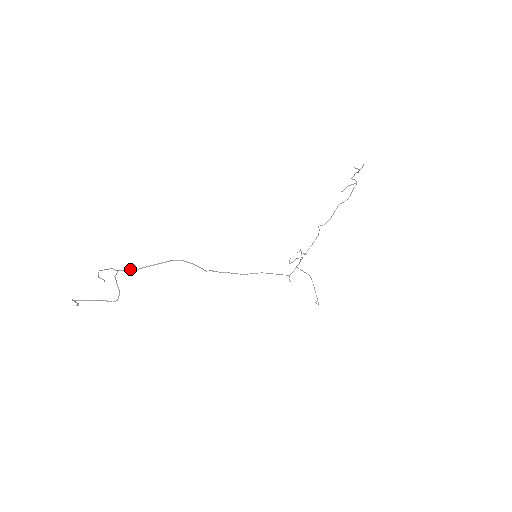
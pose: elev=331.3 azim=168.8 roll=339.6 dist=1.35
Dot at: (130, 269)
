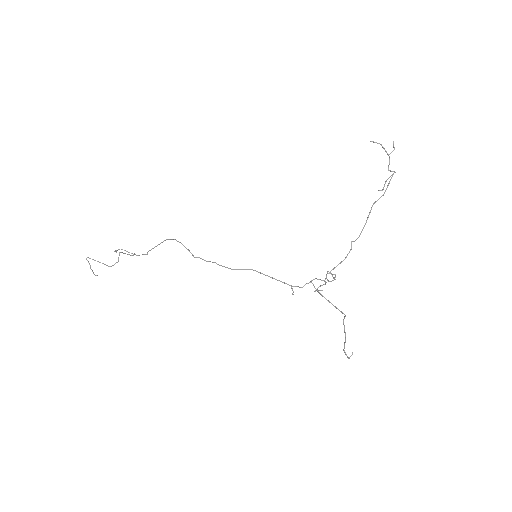
Dot at: (144, 254)
